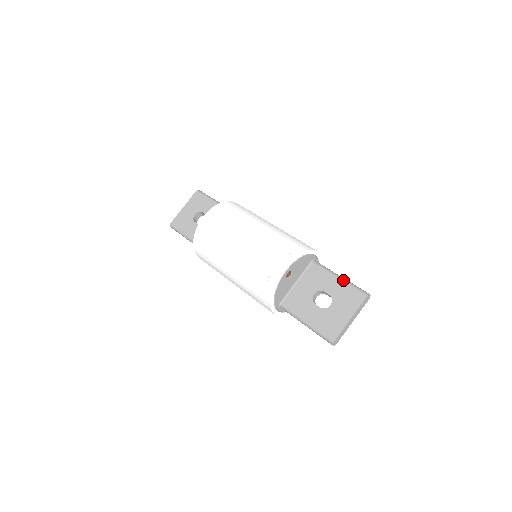
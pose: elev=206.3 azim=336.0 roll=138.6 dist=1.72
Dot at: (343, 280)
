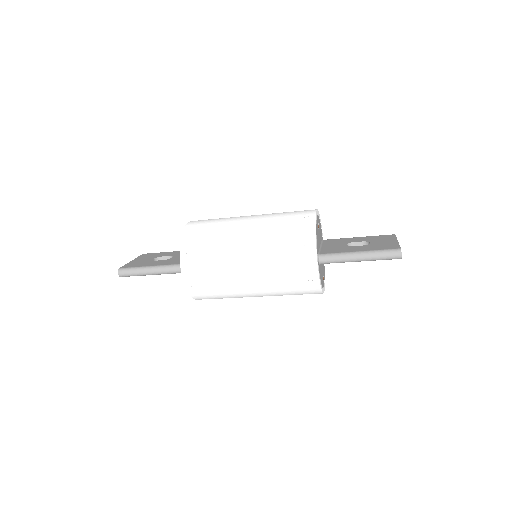
Dot at: occluded
